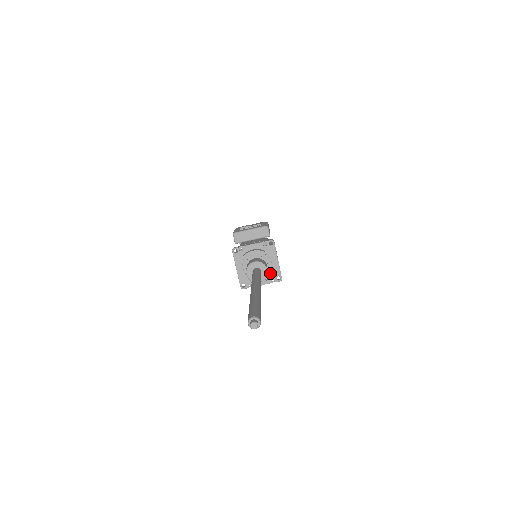
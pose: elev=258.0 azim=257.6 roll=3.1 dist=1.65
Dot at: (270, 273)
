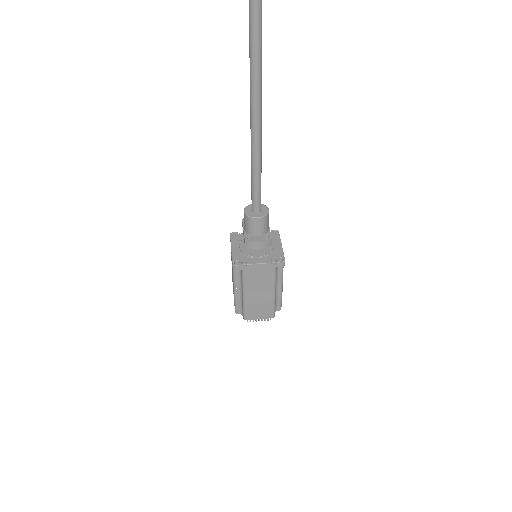
Dot at: (271, 254)
